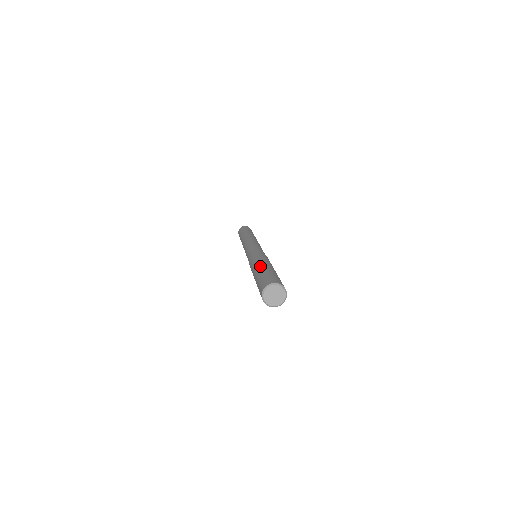
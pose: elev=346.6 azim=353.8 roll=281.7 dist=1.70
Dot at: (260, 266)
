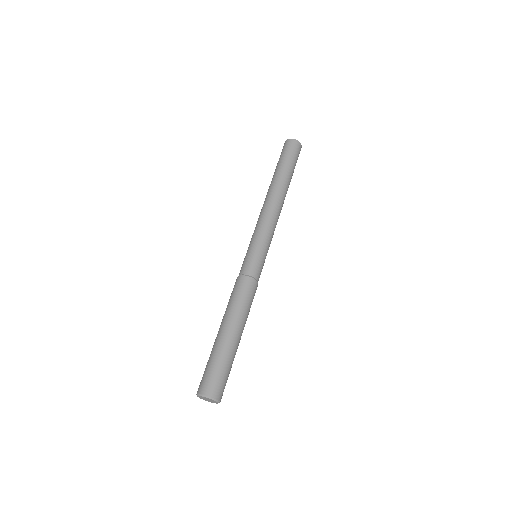
Dot at: occluded
